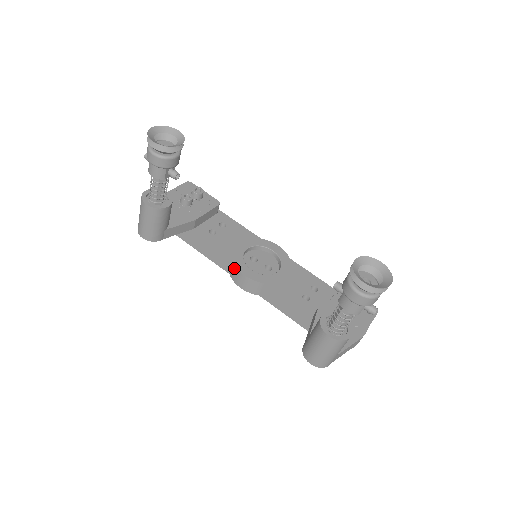
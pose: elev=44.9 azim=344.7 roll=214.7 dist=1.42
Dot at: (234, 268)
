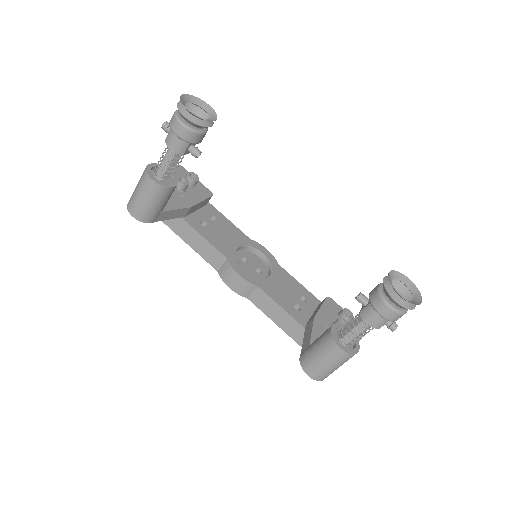
Dot at: (227, 266)
